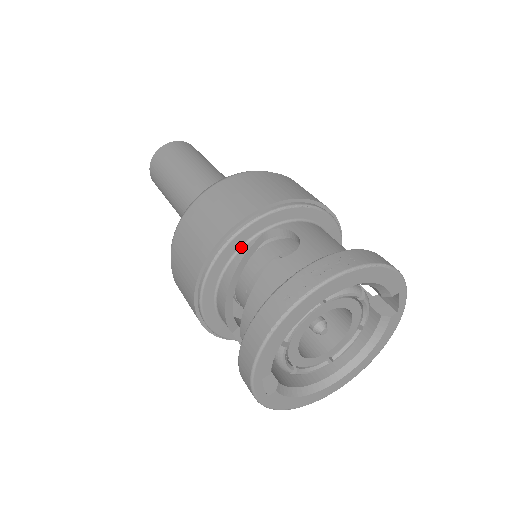
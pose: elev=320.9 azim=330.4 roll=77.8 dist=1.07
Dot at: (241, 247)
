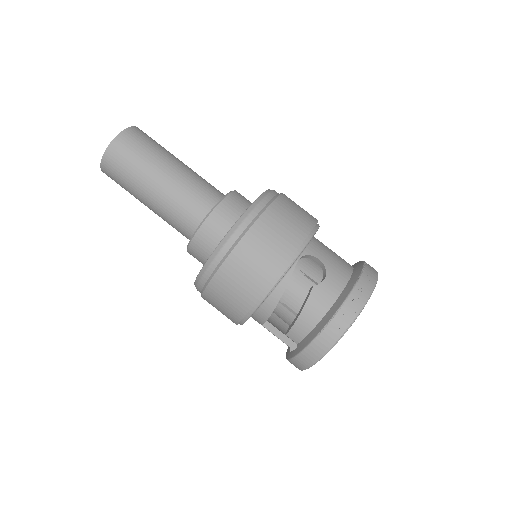
Dot at: (284, 276)
